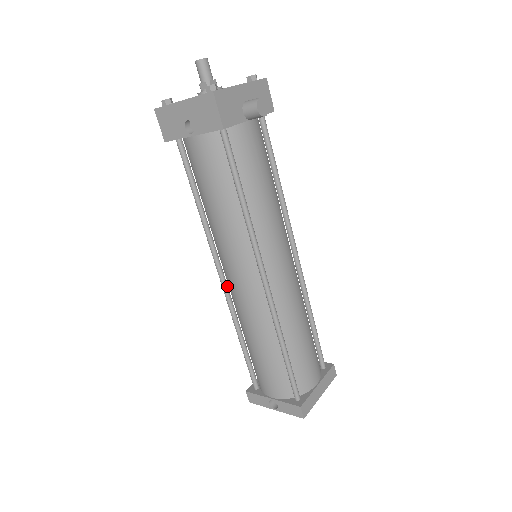
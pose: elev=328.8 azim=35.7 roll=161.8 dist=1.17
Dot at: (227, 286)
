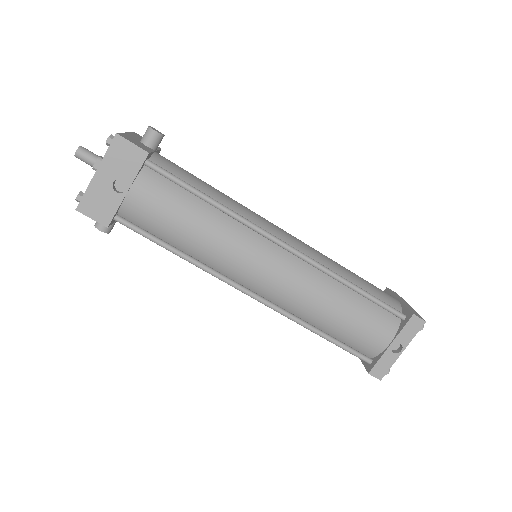
Dot at: (263, 298)
